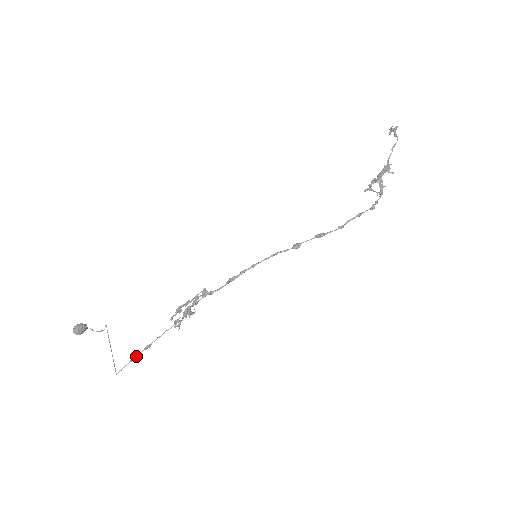
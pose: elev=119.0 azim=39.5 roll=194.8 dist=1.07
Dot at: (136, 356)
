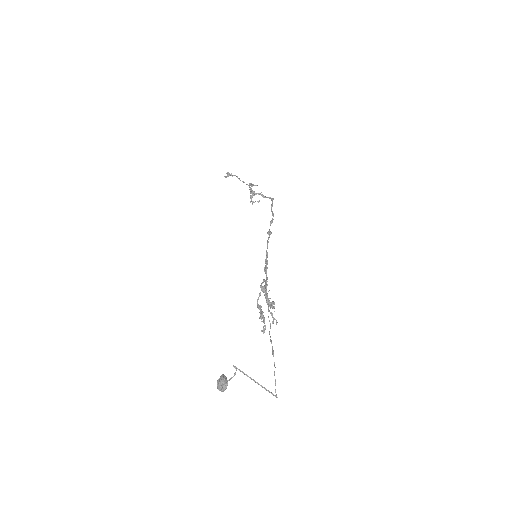
Dot at: occluded
